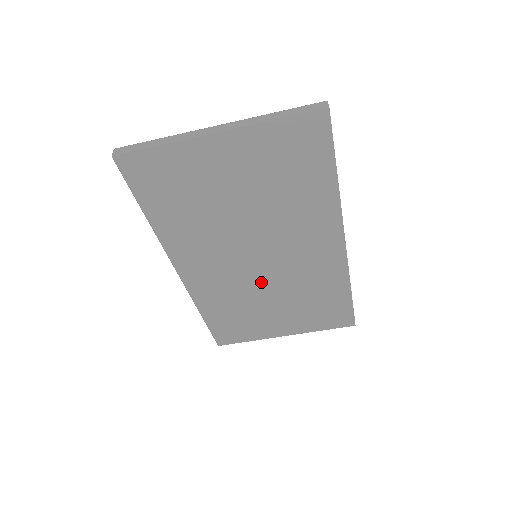
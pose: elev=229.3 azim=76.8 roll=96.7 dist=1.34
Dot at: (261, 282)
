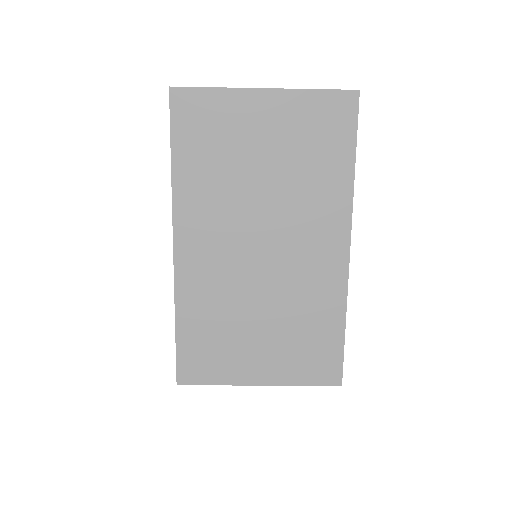
Dot at: (255, 284)
